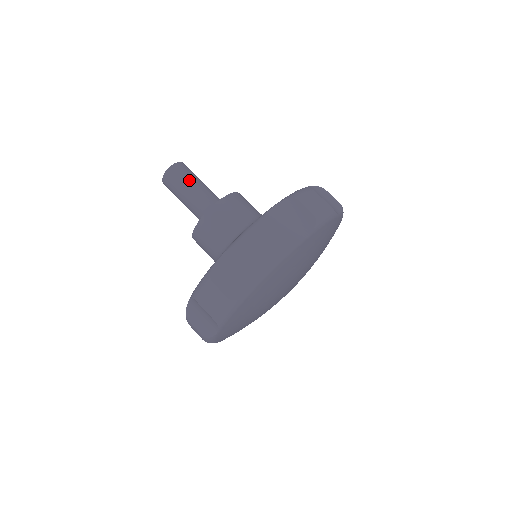
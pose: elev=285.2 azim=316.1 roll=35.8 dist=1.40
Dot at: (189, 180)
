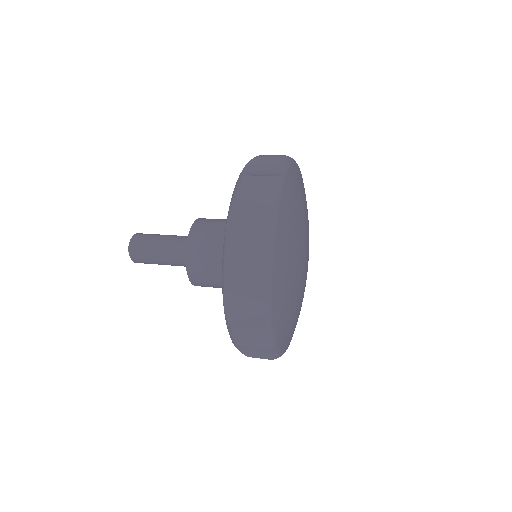
Dot at: (155, 237)
